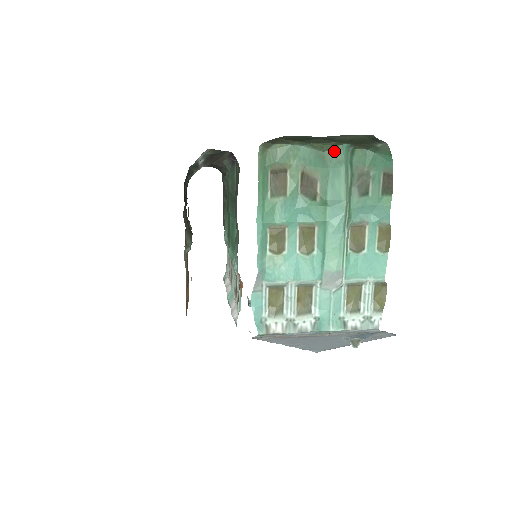
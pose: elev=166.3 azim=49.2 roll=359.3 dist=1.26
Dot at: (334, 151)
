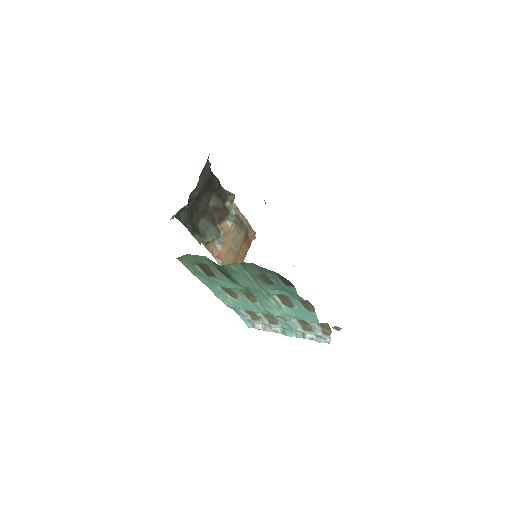
Dot at: (225, 267)
